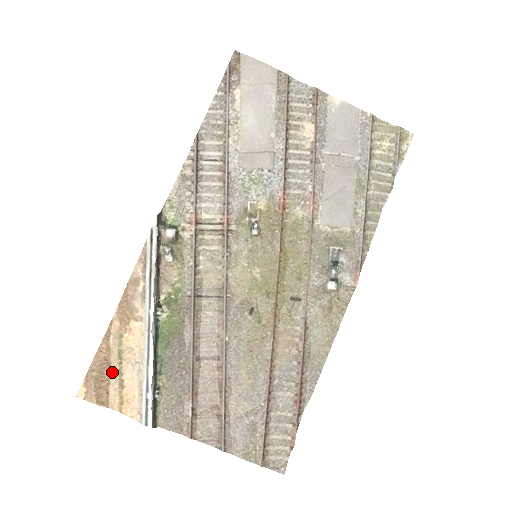
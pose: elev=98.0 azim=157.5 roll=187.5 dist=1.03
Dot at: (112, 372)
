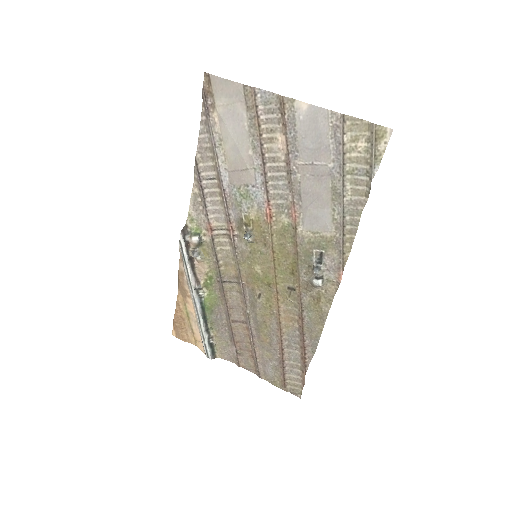
Dot at: (186, 324)
